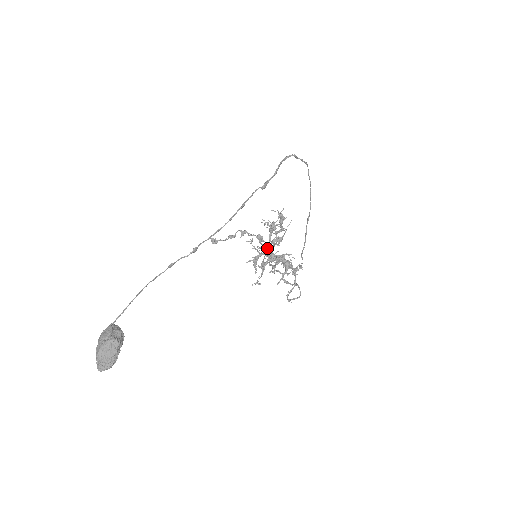
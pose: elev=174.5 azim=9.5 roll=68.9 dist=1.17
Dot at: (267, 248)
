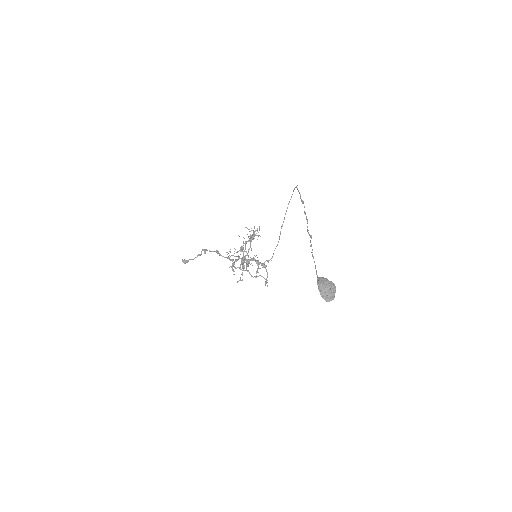
Dot at: occluded
